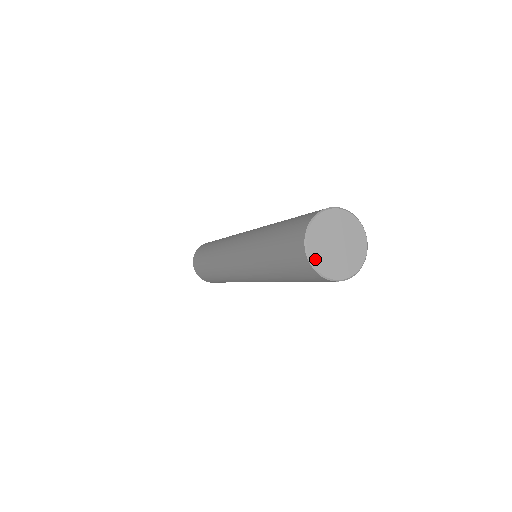
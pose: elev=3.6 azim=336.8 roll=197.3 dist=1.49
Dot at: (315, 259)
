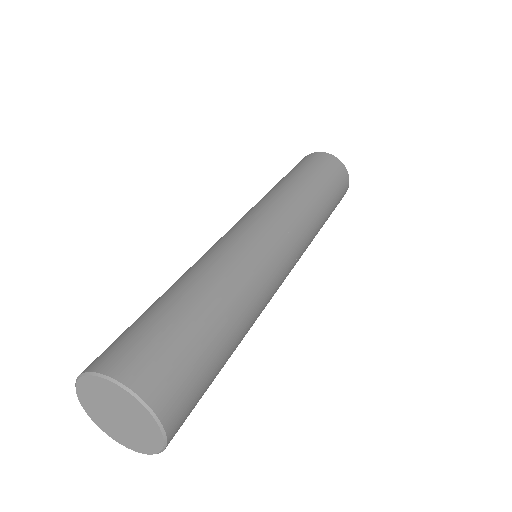
Dot at: (99, 423)
